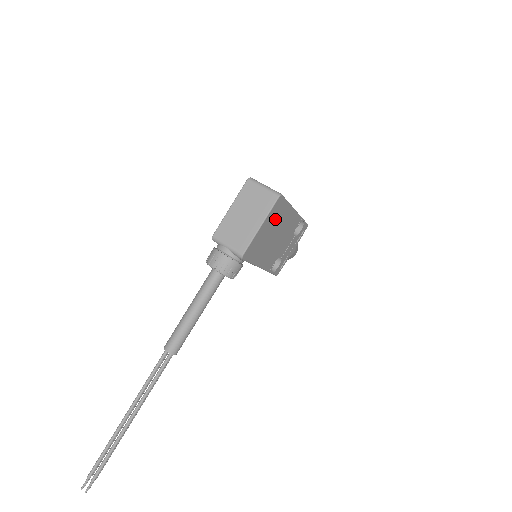
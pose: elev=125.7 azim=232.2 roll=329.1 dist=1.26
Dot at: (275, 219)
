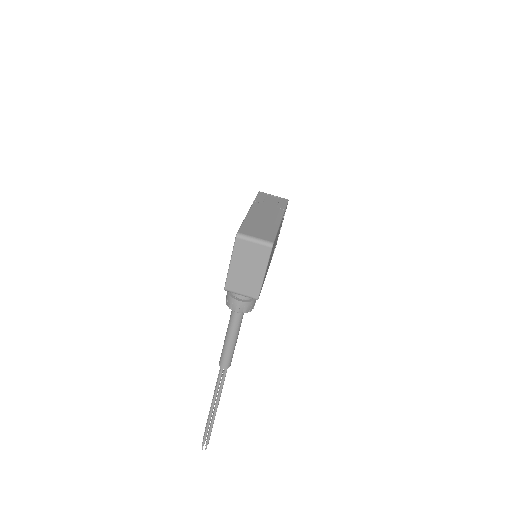
Dot at: (271, 253)
